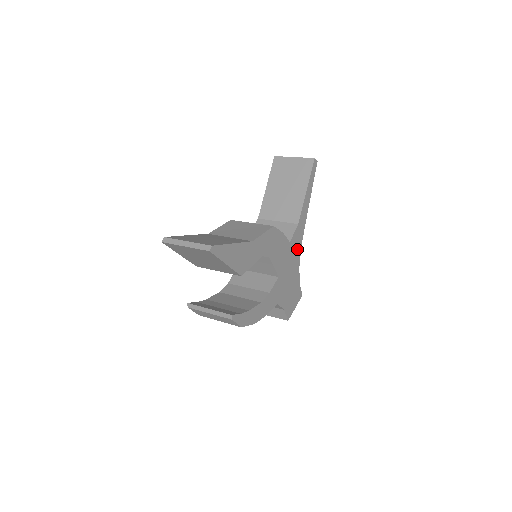
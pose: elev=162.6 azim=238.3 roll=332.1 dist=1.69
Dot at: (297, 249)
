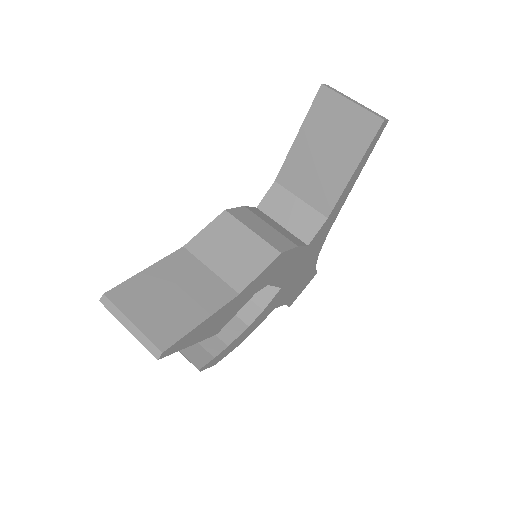
Dot at: (319, 242)
